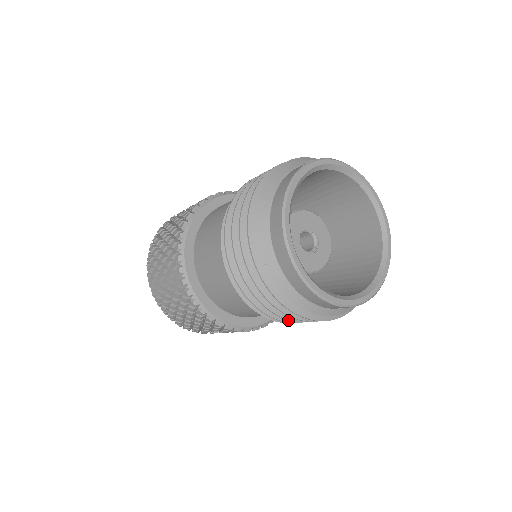
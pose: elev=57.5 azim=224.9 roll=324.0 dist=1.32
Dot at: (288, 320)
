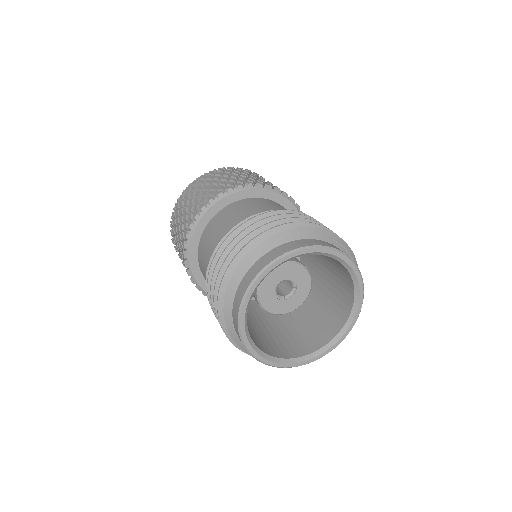
Dot at: occluded
